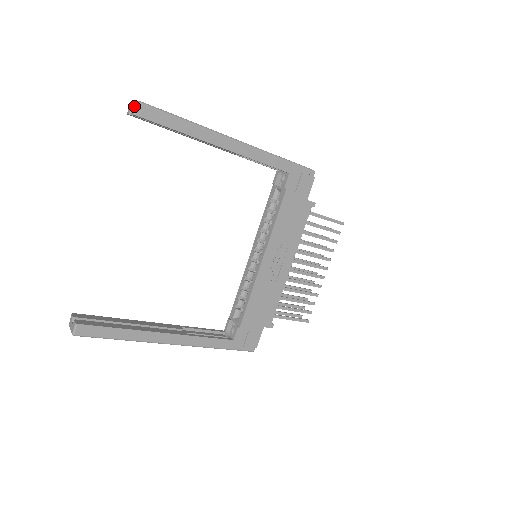
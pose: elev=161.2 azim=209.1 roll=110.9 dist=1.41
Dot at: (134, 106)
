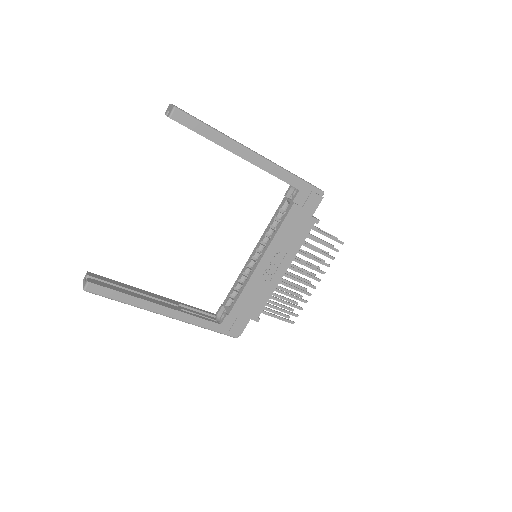
Dot at: (171, 110)
